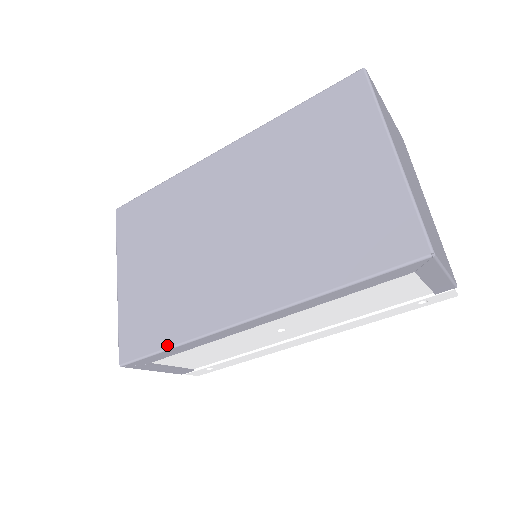
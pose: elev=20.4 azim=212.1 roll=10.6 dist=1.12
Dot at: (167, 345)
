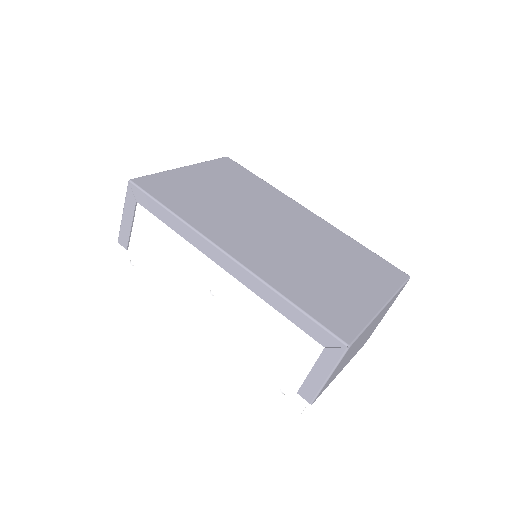
Dot at: (170, 207)
